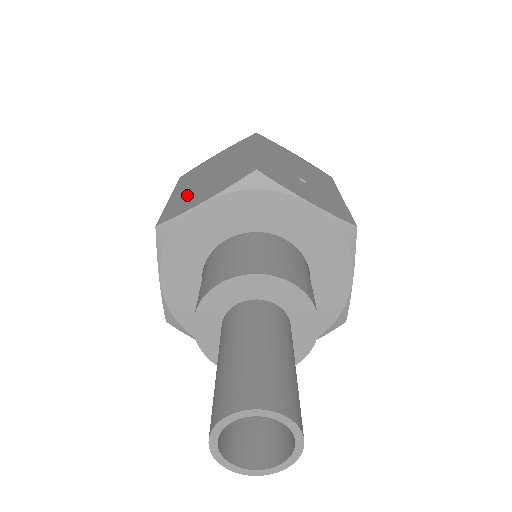
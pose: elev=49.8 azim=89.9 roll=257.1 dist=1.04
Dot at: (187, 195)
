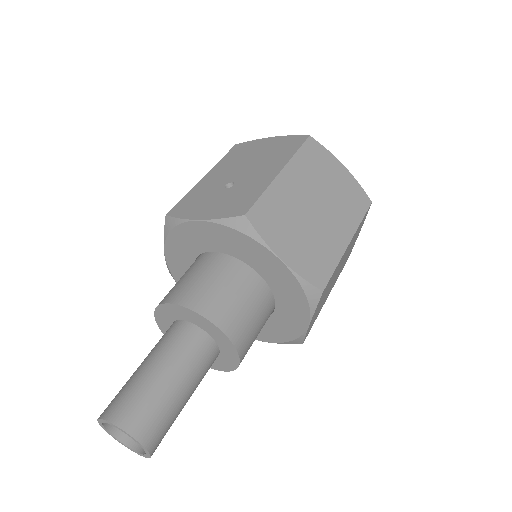
Dot at: occluded
